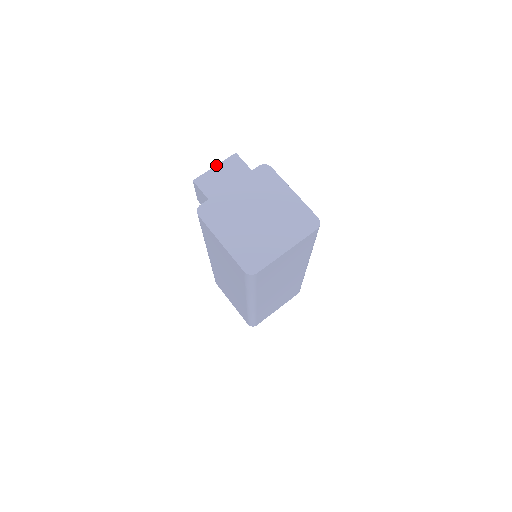
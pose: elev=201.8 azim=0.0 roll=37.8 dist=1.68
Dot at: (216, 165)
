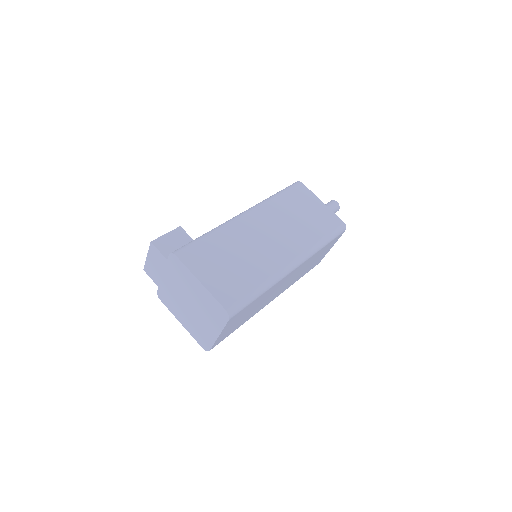
Dot at: (147, 255)
